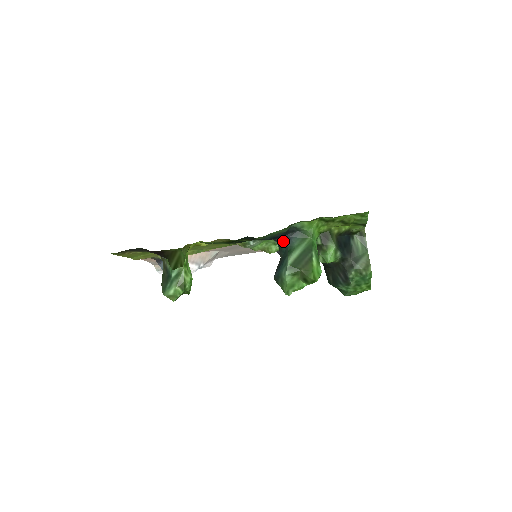
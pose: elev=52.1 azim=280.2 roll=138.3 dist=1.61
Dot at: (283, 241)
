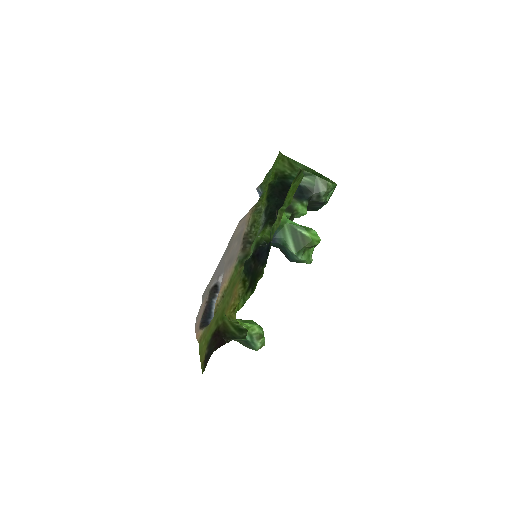
Dot at: occluded
